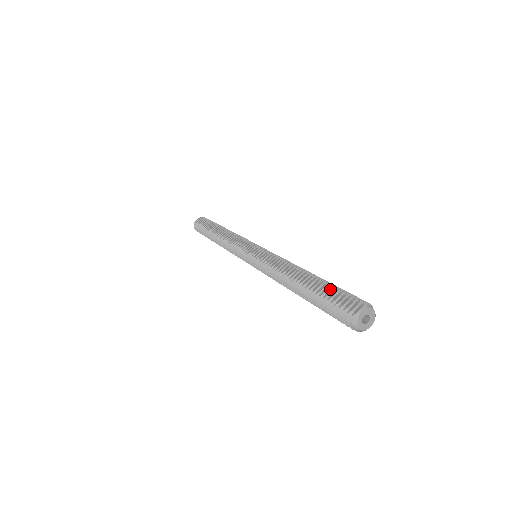
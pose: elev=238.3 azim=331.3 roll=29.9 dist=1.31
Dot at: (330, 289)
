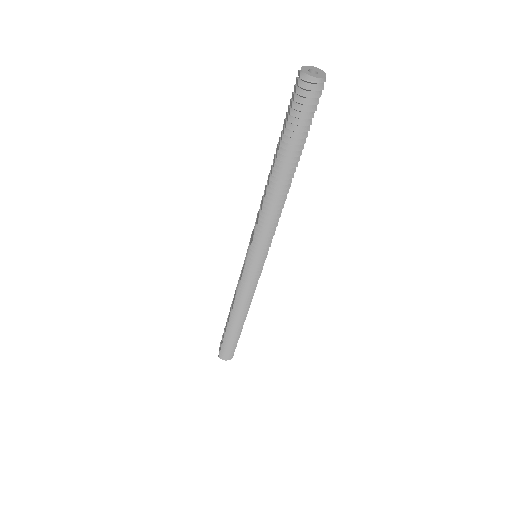
Dot at: occluded
